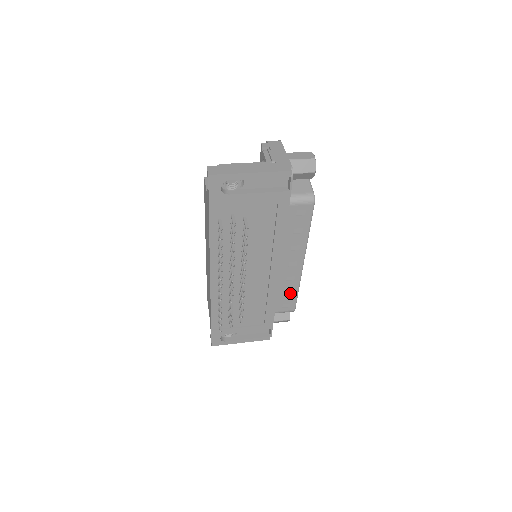
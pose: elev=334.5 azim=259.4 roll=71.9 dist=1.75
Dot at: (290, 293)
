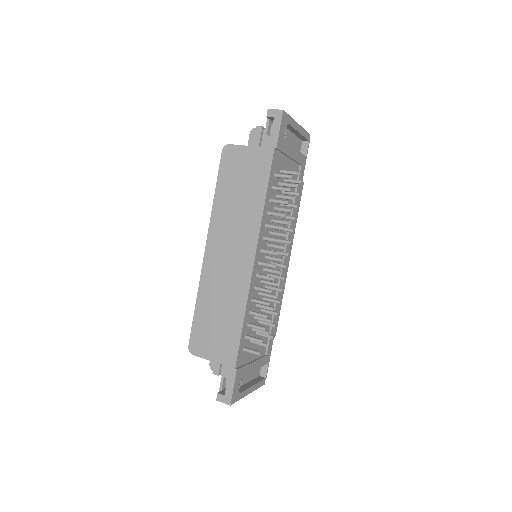
Dot at: occluded
